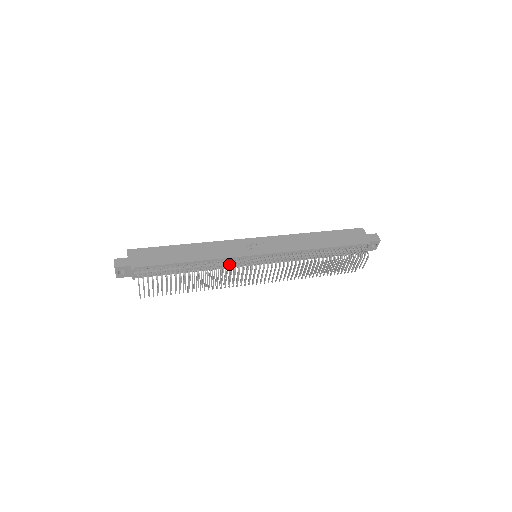
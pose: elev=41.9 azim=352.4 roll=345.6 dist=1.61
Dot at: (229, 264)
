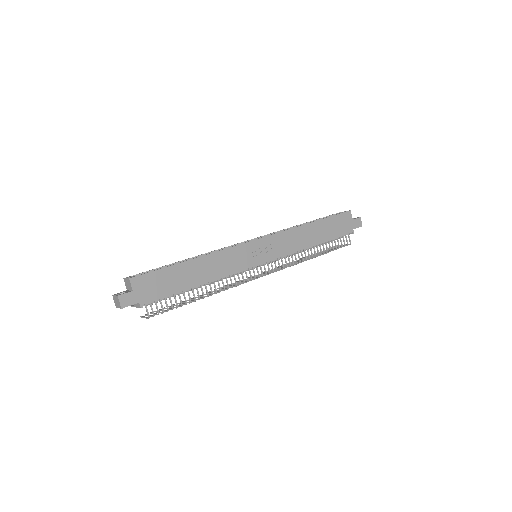
Dot at: (233, 274)
